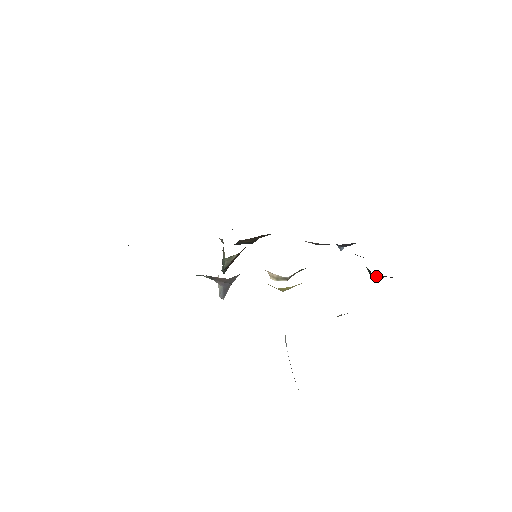
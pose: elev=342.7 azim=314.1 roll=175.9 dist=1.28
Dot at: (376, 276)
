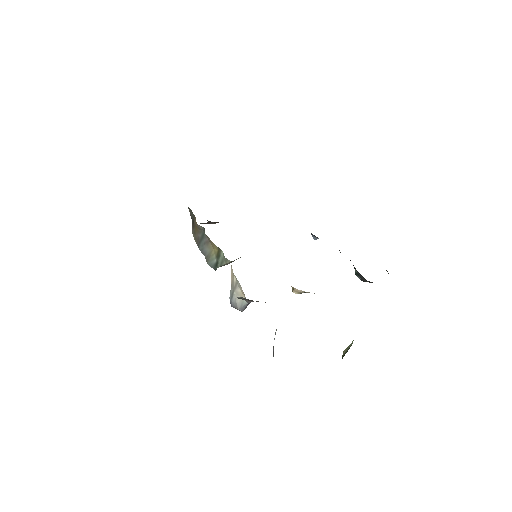
Dot at: (368, 281)
